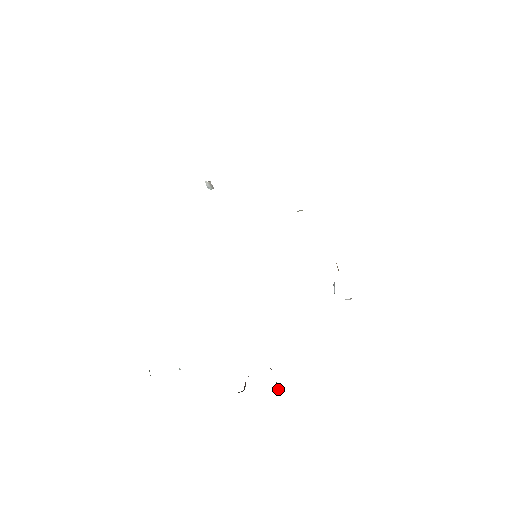
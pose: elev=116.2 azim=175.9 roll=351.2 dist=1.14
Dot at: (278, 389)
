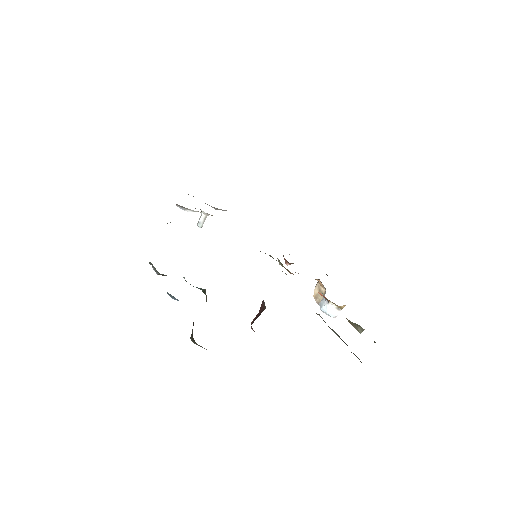
Dot at: occluded
